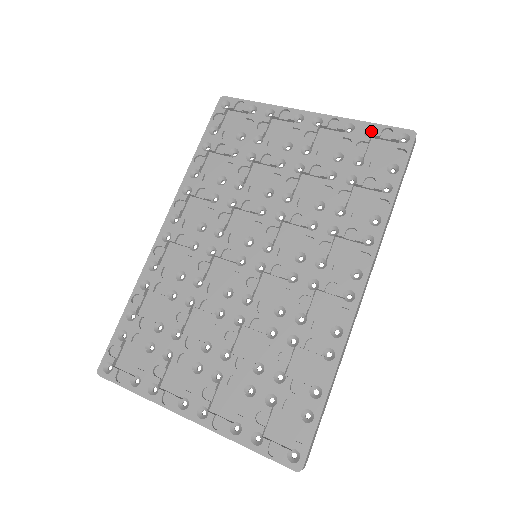
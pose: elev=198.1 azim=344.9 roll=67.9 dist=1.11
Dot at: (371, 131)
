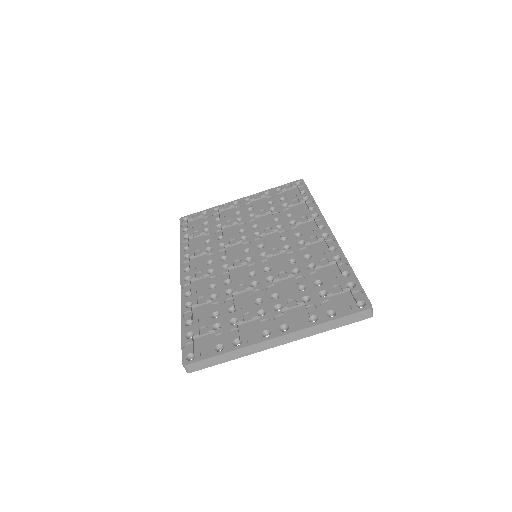
Dot at: (279, 190)
